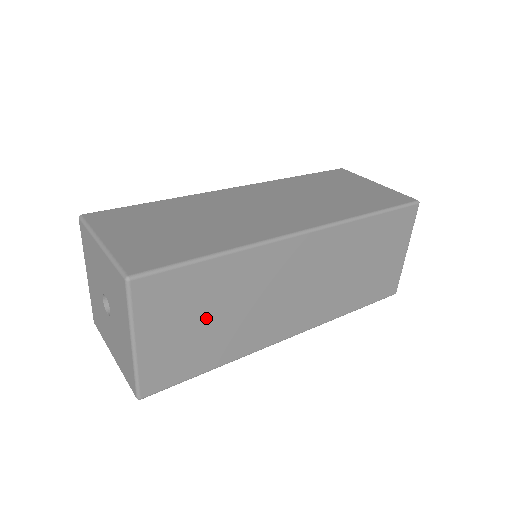
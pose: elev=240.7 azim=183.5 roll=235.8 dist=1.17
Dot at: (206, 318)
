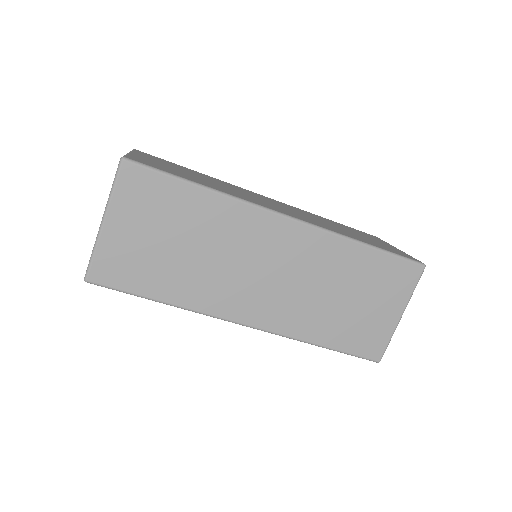
Dot at: (171, 241)
